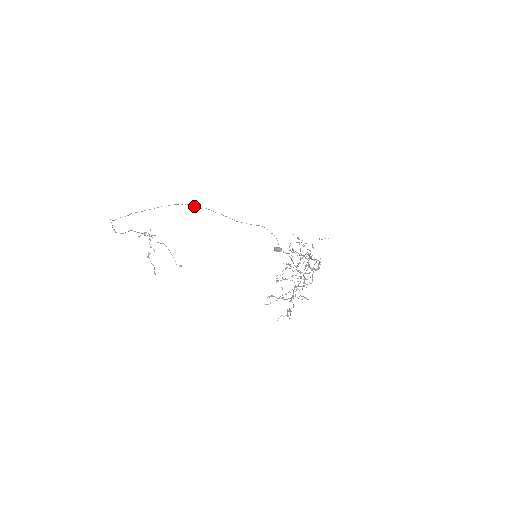
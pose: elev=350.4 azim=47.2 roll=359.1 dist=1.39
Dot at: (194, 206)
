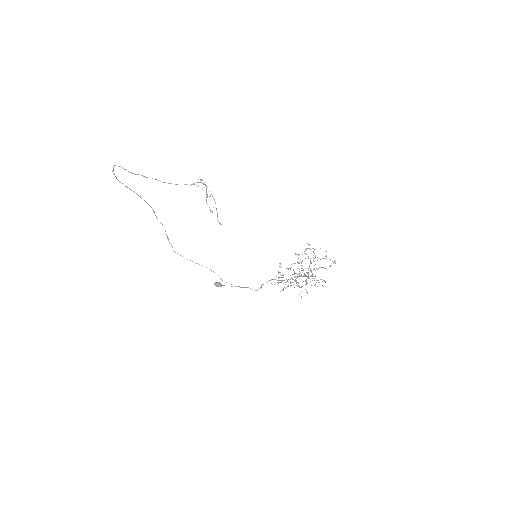
Dot at: (156, 216)
